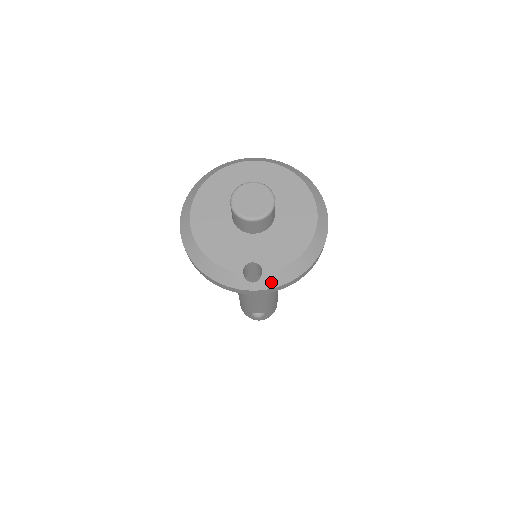
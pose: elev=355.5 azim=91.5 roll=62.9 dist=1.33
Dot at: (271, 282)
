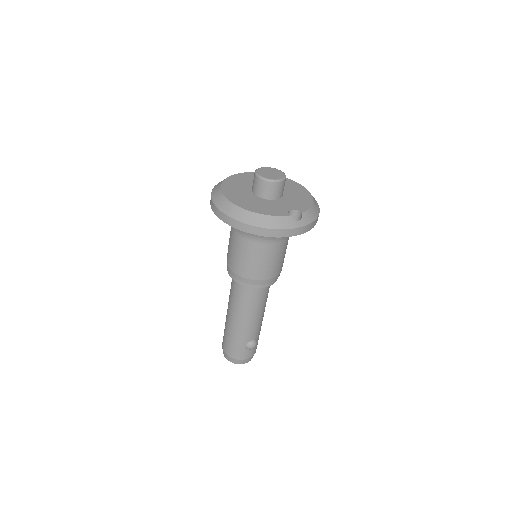
Dot at: (308, 219)
